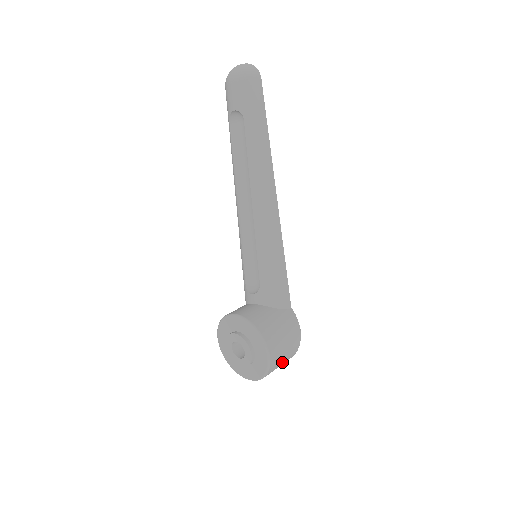
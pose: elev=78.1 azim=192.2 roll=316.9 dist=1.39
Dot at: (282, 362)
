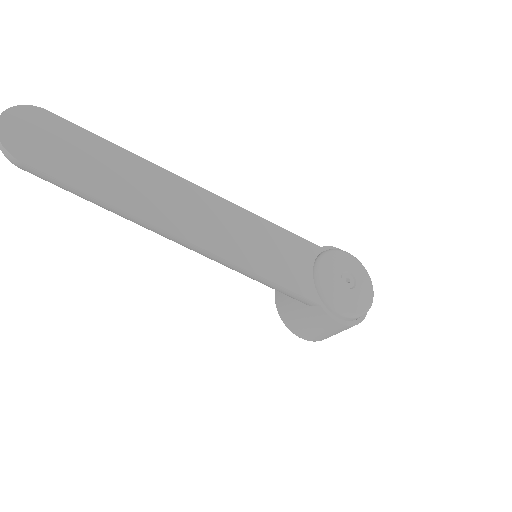
Dot at: occluded
